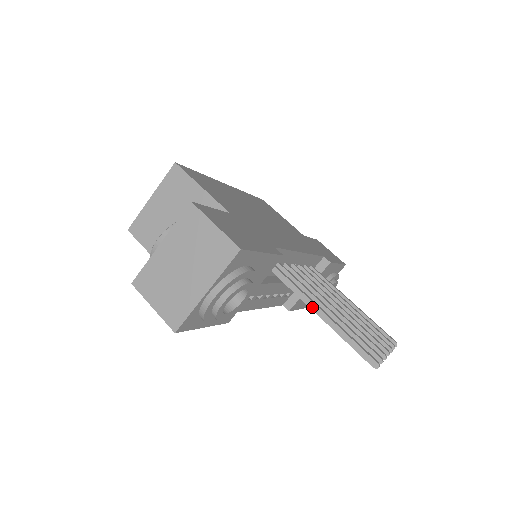
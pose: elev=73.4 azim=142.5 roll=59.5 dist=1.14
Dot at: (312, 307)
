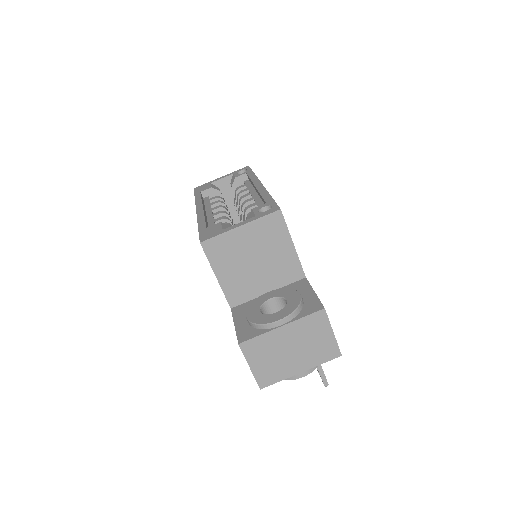
Dot at: occluded
